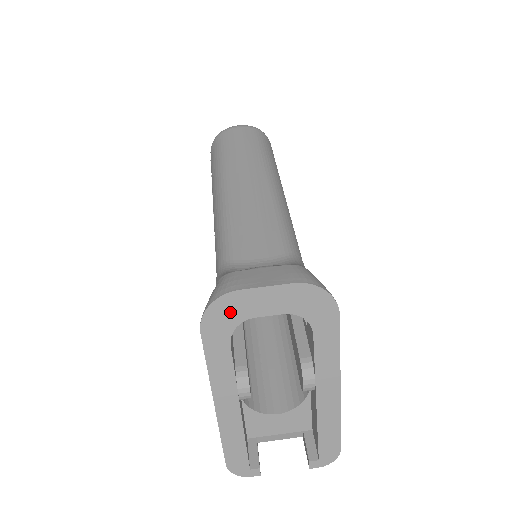
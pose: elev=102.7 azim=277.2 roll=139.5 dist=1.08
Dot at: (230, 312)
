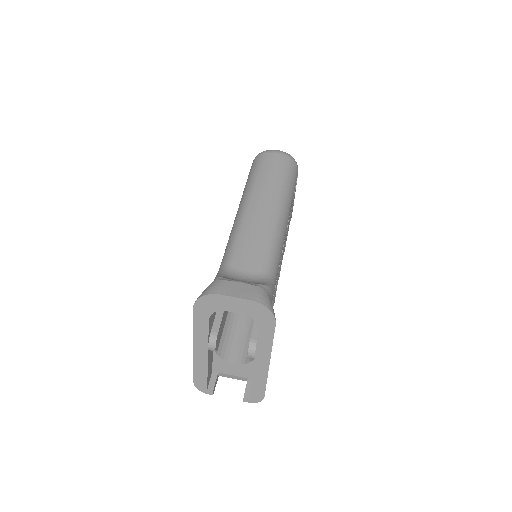
Dot at: (212, 304)
